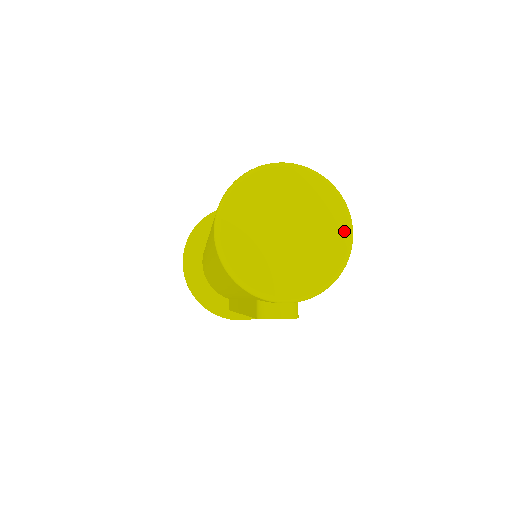
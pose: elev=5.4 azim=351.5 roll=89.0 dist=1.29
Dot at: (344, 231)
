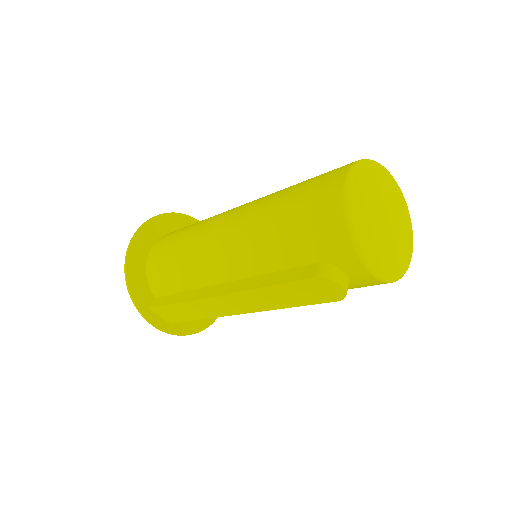
Dot at: (409, 251)
